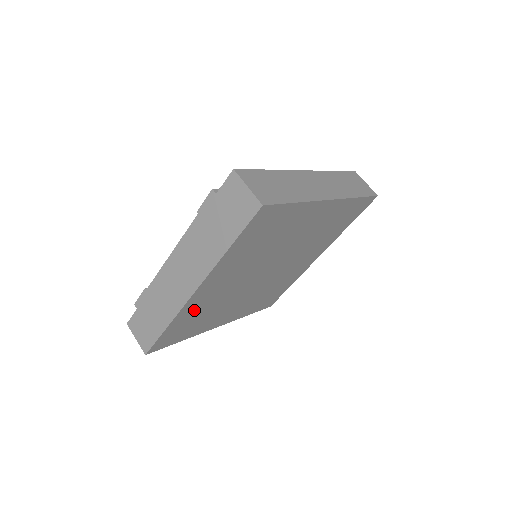
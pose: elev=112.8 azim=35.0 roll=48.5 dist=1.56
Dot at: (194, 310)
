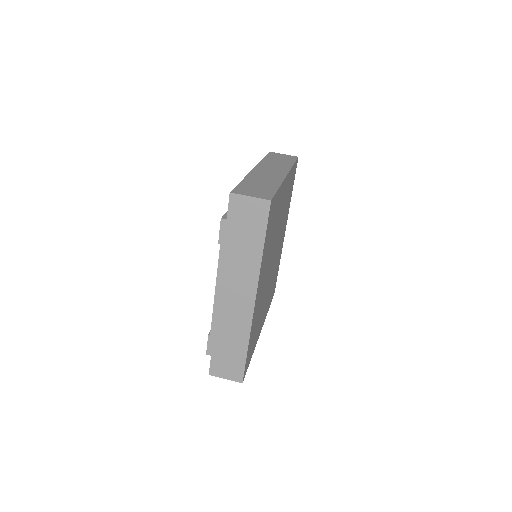
Dot at: (255, 321)
